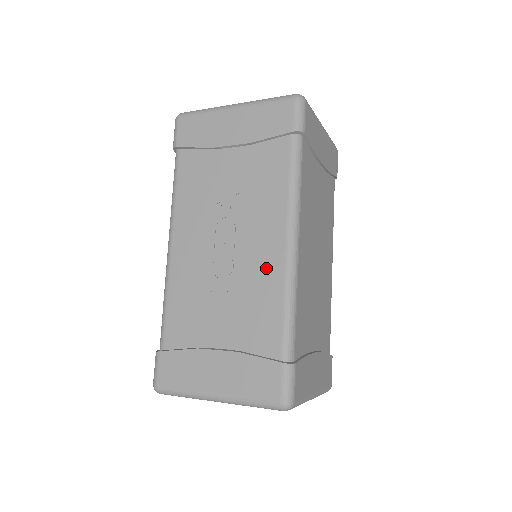
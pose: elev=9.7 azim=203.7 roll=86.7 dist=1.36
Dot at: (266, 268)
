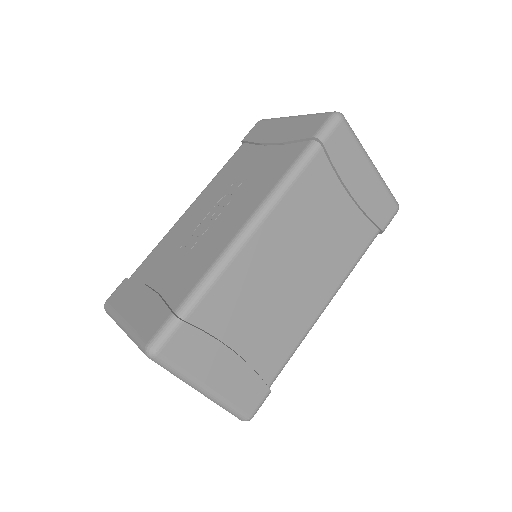
Dot at: (221, 237)
